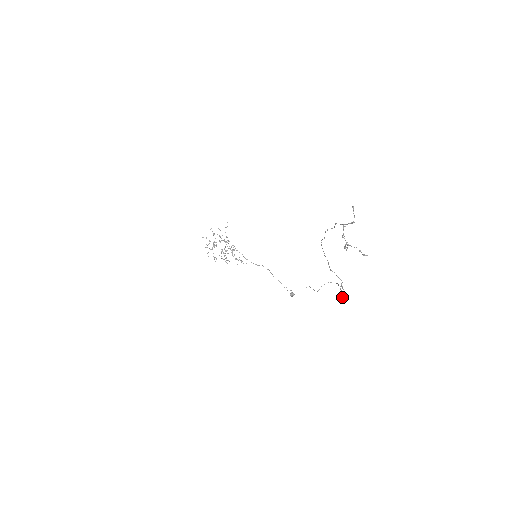
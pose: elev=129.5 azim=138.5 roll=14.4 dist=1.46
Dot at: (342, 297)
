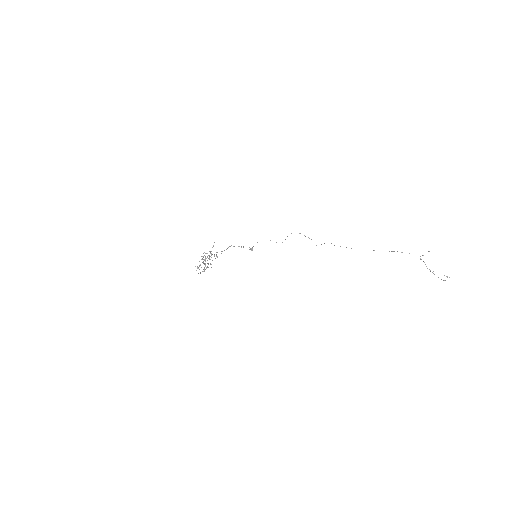
Dot at: occluded
